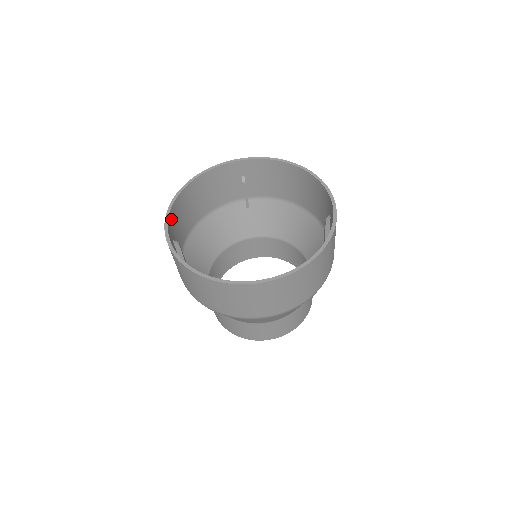
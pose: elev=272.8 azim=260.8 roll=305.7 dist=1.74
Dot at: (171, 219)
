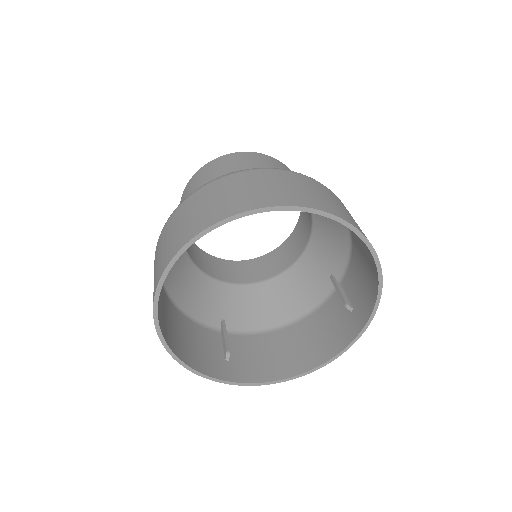
Dot at: occluded
